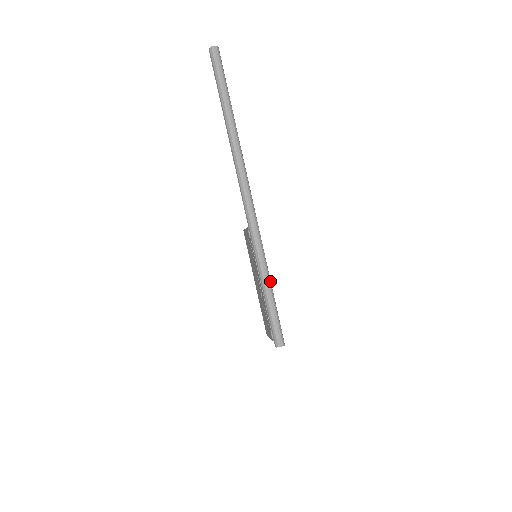
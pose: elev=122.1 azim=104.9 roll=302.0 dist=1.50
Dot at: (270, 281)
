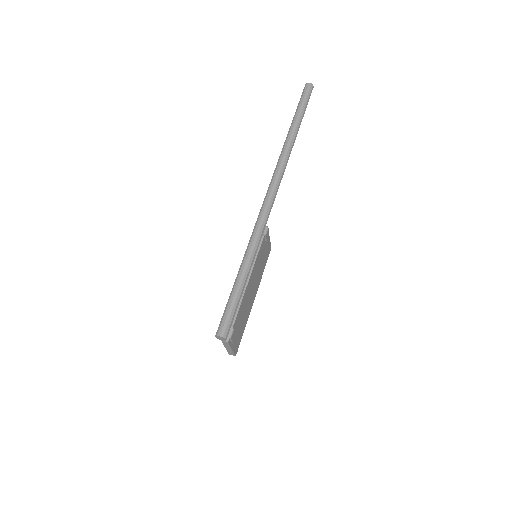
Dot at: (249, 269)
